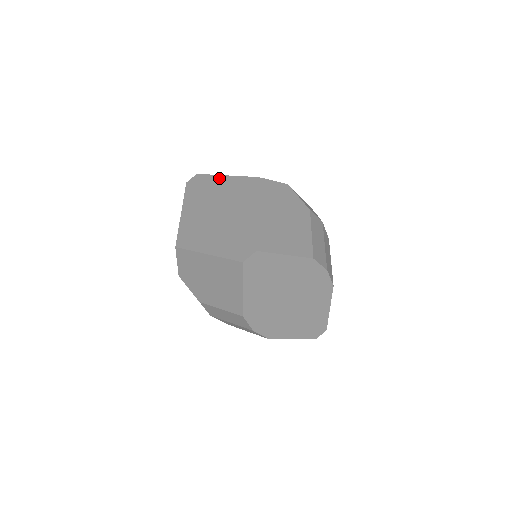
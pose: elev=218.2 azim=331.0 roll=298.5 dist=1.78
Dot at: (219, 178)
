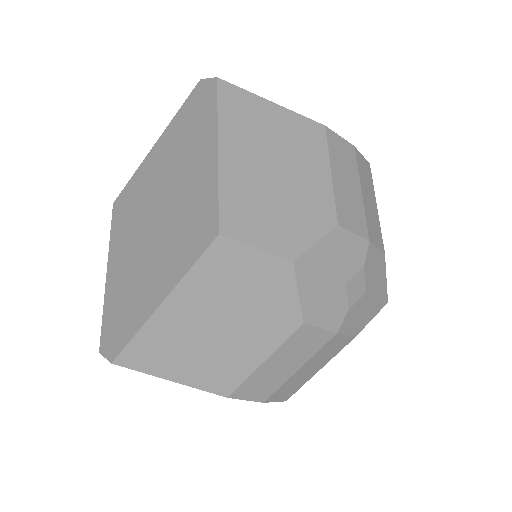
Dot at: (211, 142)
